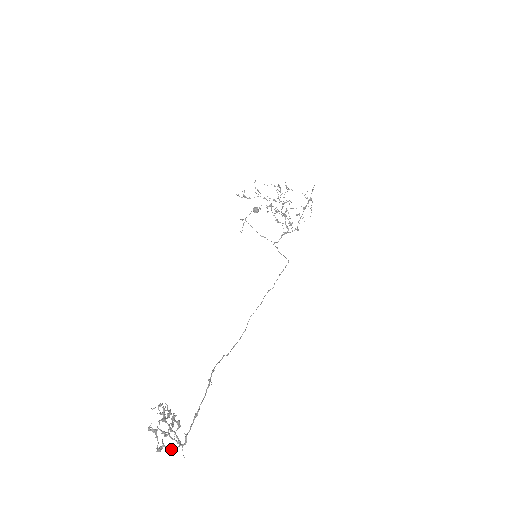
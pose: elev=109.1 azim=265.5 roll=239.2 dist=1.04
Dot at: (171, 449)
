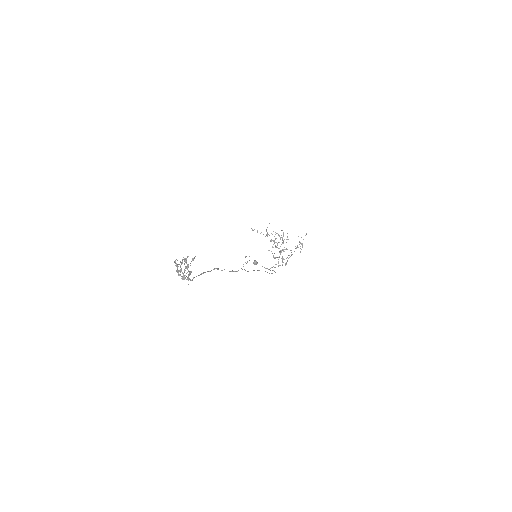
Dot at: (184, 276)
